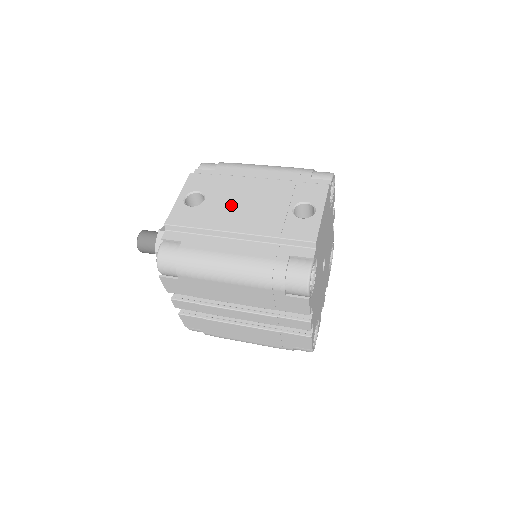
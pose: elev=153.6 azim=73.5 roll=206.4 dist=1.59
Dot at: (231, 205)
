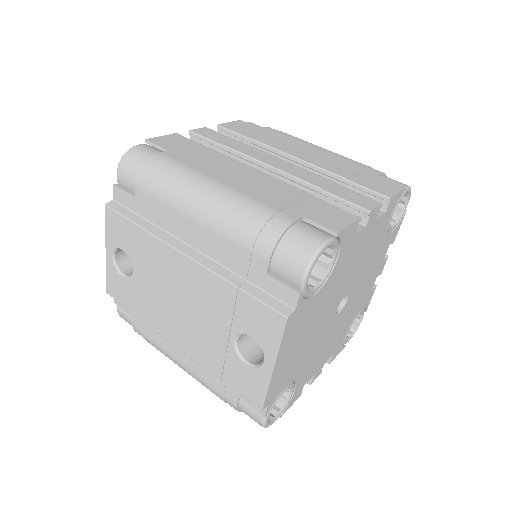
Dot at: (162, 297)
